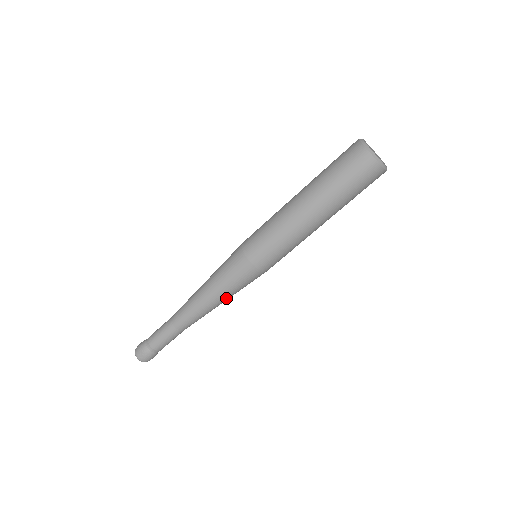
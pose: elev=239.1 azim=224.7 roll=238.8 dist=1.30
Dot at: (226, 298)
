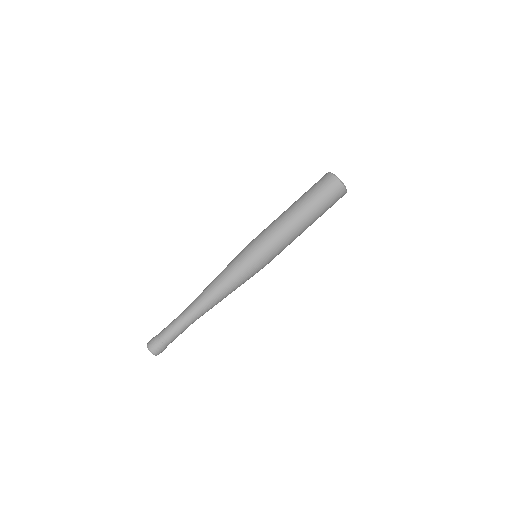
Dot at: (223, 280)
